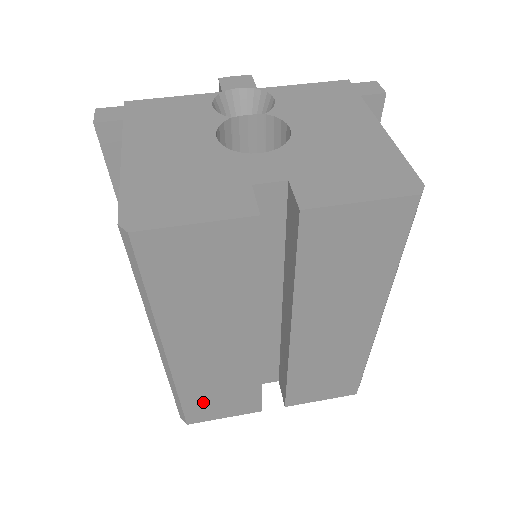
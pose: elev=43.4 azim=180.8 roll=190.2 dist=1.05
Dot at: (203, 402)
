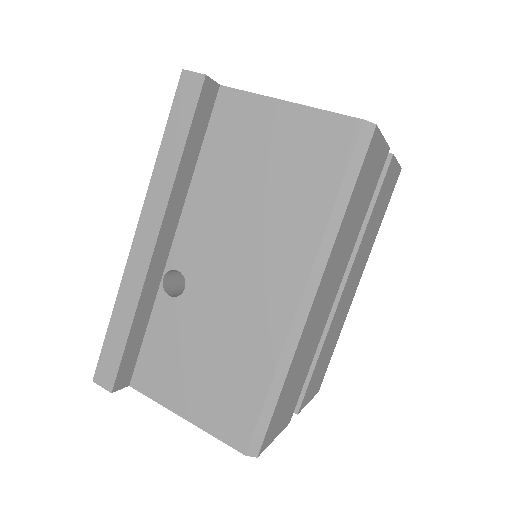
Dot at: (283, 401)
